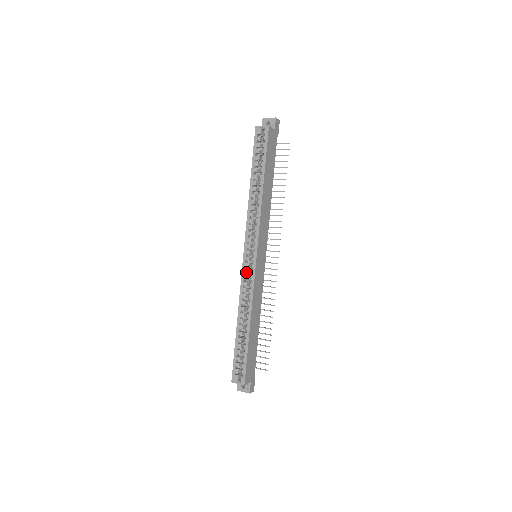
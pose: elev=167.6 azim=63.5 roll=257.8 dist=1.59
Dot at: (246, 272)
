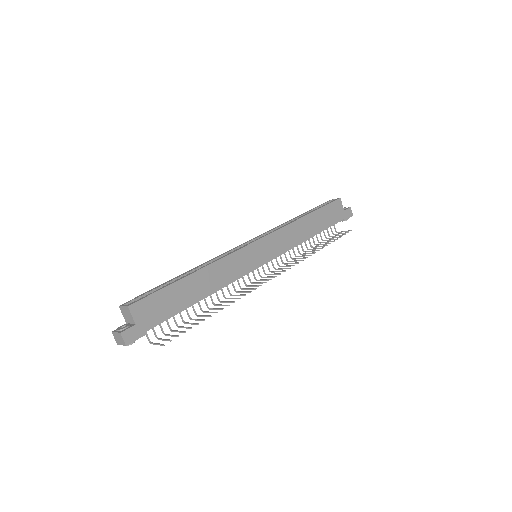
Dot at: occluded
